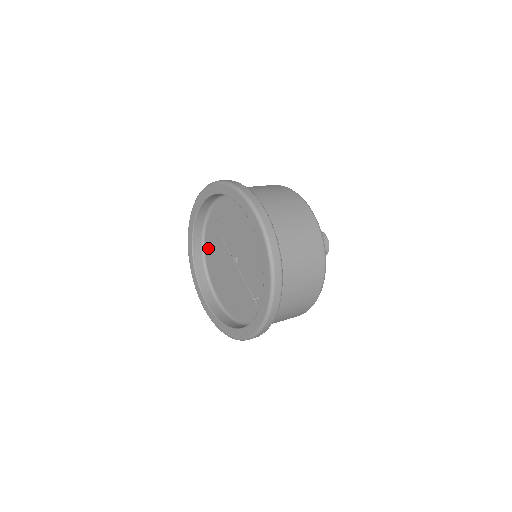
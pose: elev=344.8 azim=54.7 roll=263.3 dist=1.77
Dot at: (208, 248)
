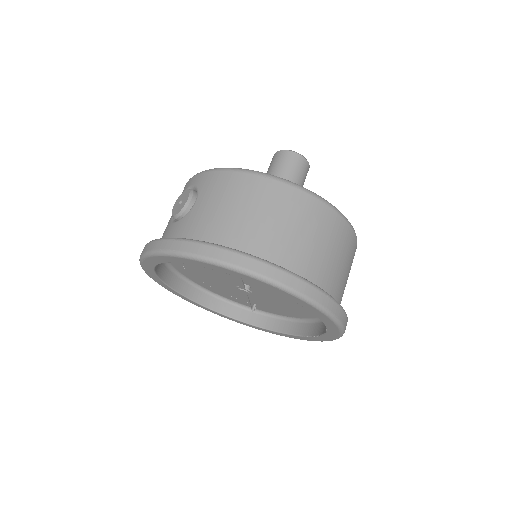
Dot at: occluded
